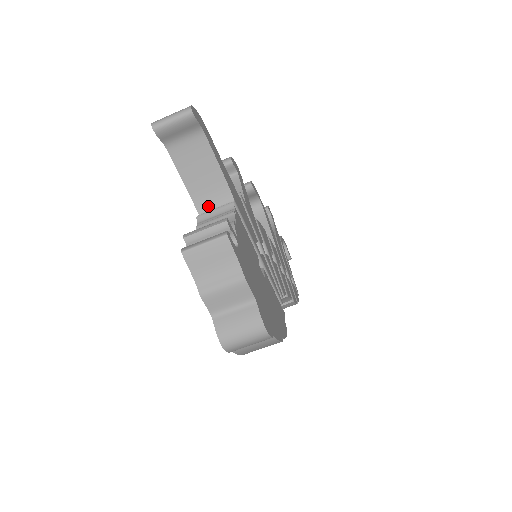
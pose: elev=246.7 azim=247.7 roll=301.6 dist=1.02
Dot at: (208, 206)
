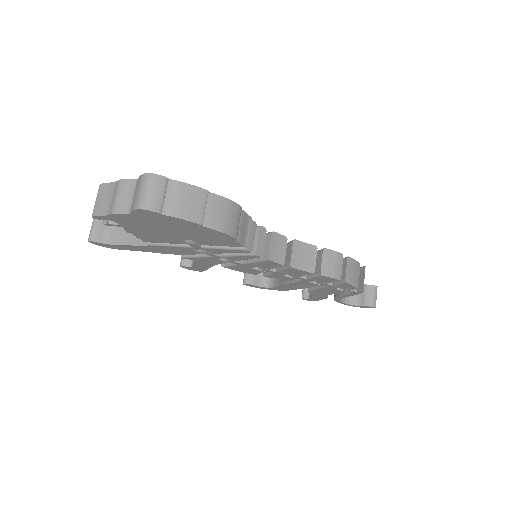
Dot at: occluded
